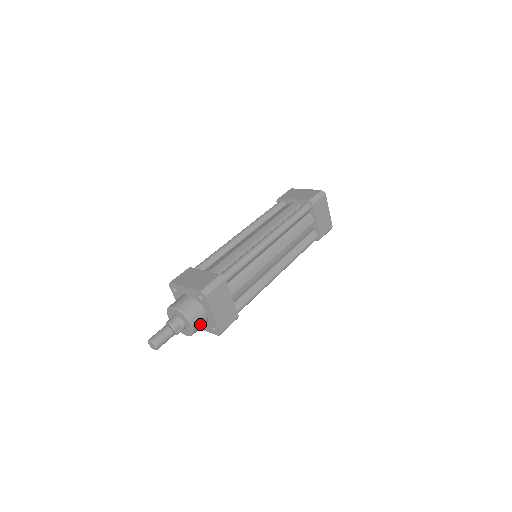
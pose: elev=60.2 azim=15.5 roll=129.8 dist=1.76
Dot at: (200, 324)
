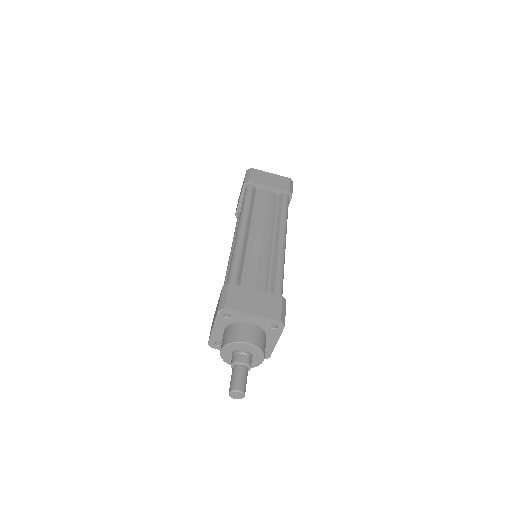
Dot at: (255, 336)
